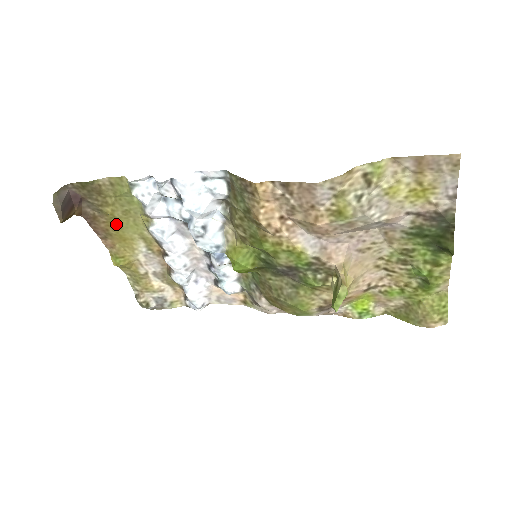
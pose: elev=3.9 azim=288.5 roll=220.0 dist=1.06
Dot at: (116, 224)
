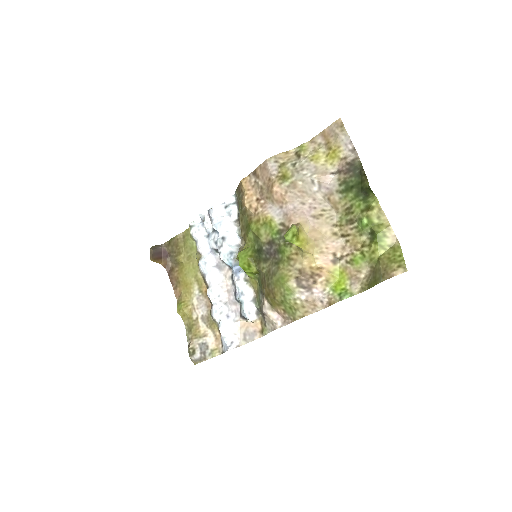
Dot at: (183, 271)
